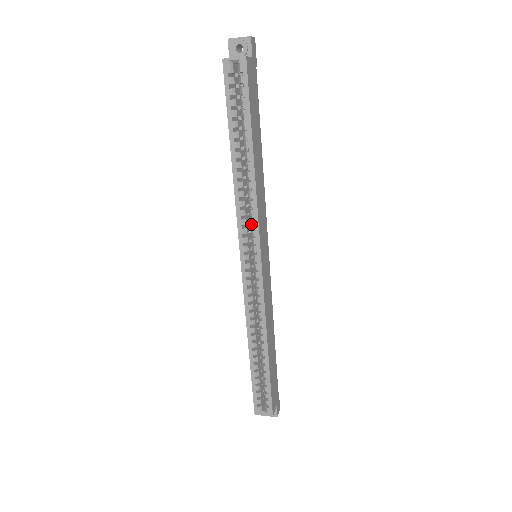
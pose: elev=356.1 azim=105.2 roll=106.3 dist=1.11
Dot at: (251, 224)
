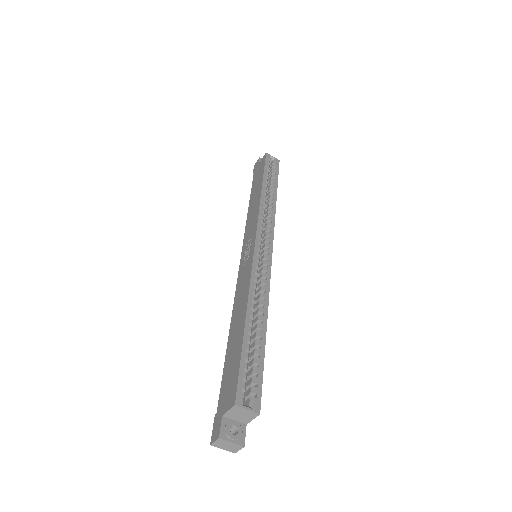
Dot at: (268, 225)
